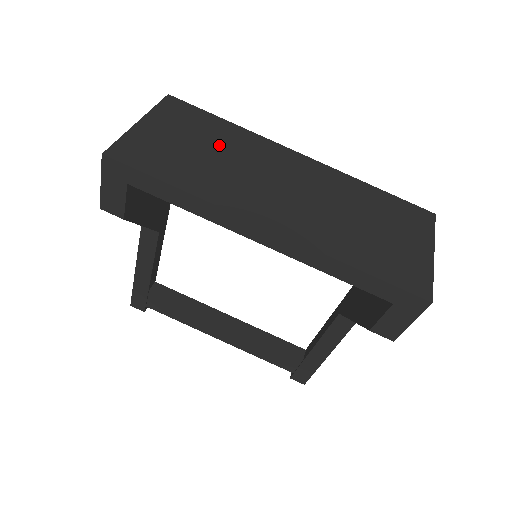
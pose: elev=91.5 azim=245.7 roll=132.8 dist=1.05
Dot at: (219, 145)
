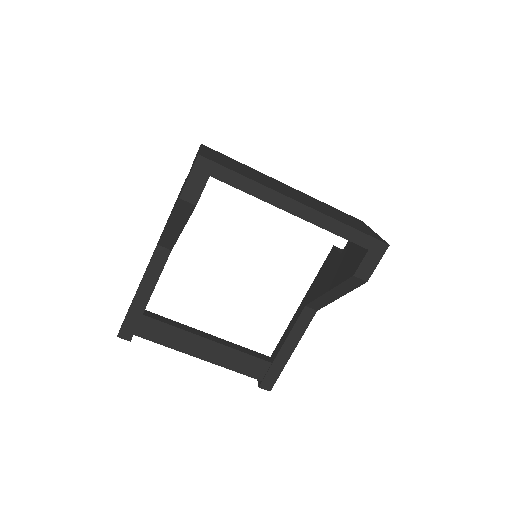
Dot at: (247, 169)
